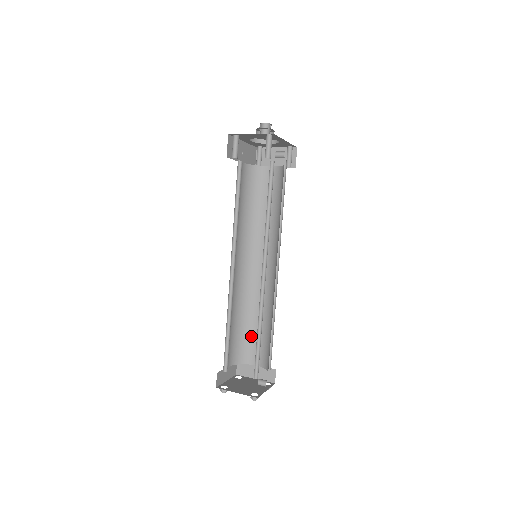
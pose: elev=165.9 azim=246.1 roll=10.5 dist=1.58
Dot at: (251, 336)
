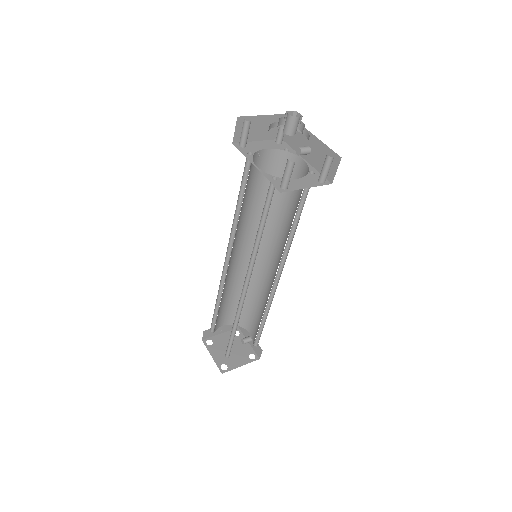
Dot at: (222, 309)
